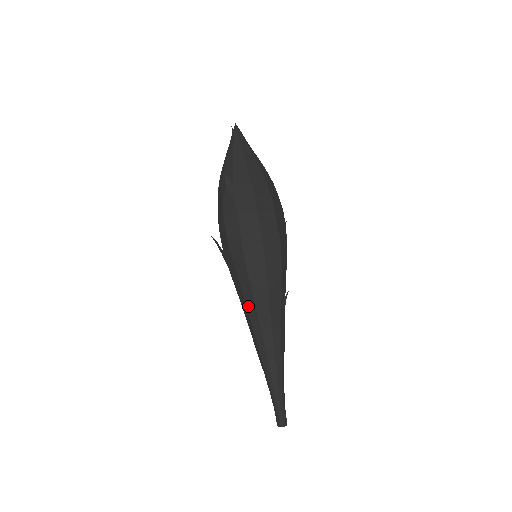
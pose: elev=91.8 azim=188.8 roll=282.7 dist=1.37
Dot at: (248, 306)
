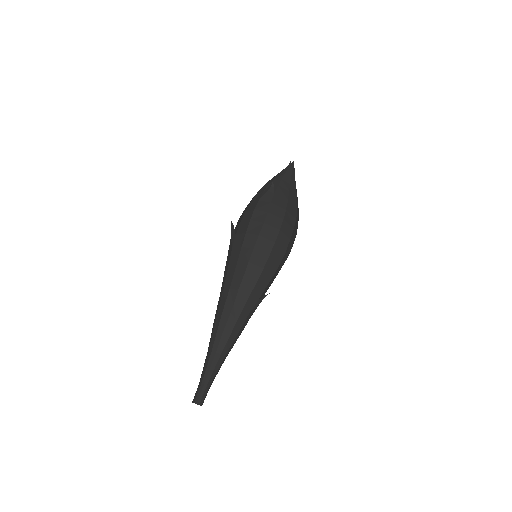
Dot at: (233, 284)
